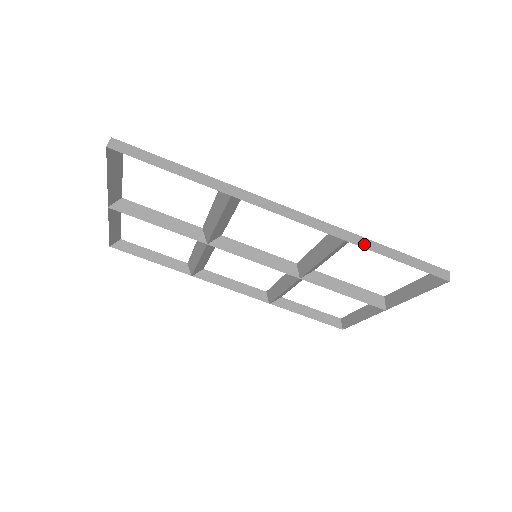
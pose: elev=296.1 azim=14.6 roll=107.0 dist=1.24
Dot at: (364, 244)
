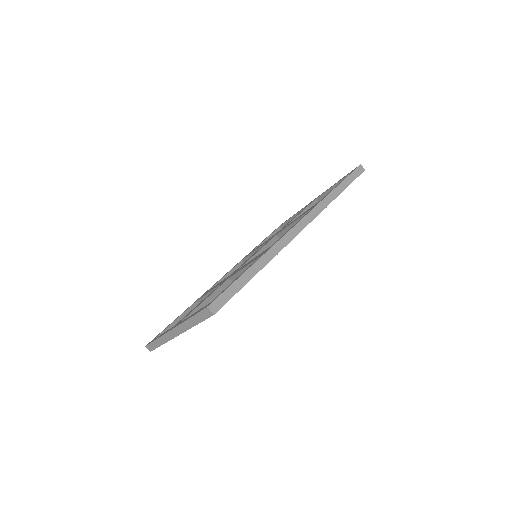
Dot at: (332, 198)
